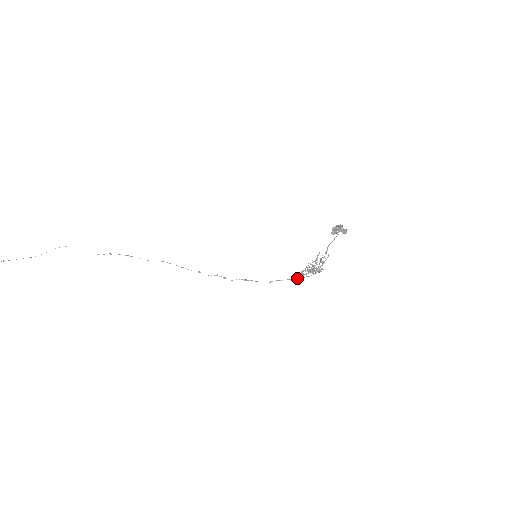
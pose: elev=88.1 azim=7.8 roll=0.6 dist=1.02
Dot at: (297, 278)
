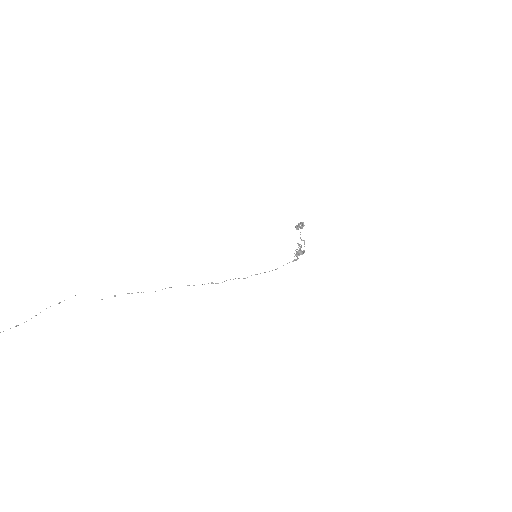
Dot at: (295, 260)
